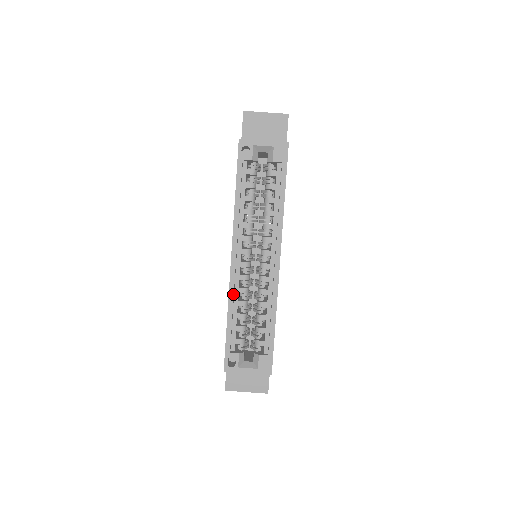
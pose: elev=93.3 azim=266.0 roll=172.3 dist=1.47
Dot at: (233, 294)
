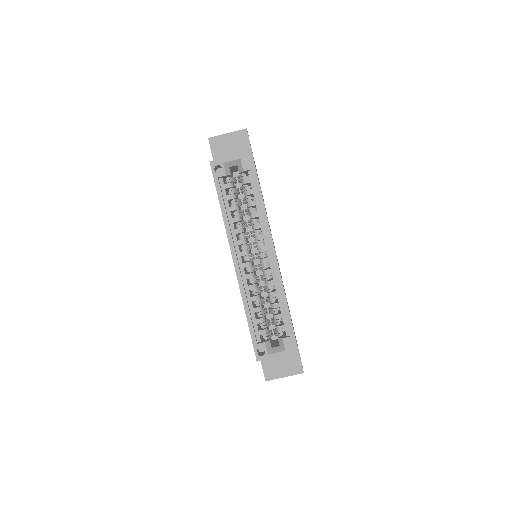
Dot at: (244, 292)
